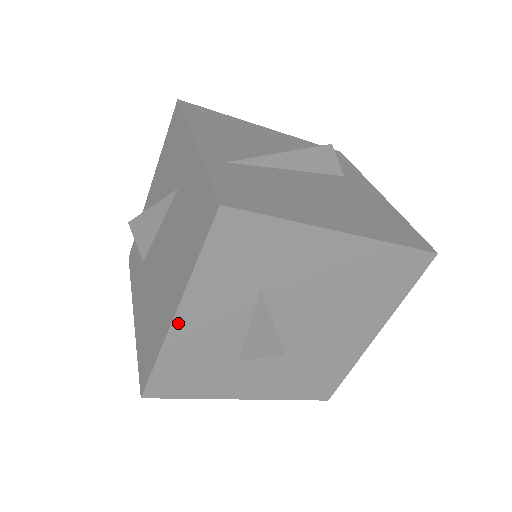
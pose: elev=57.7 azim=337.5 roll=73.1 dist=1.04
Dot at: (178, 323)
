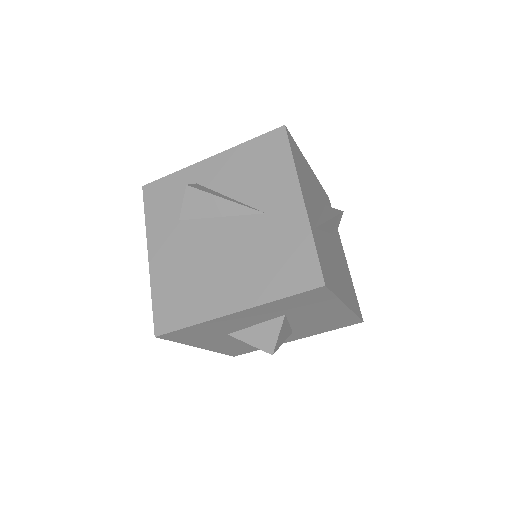
Dot at: (230, 316)
